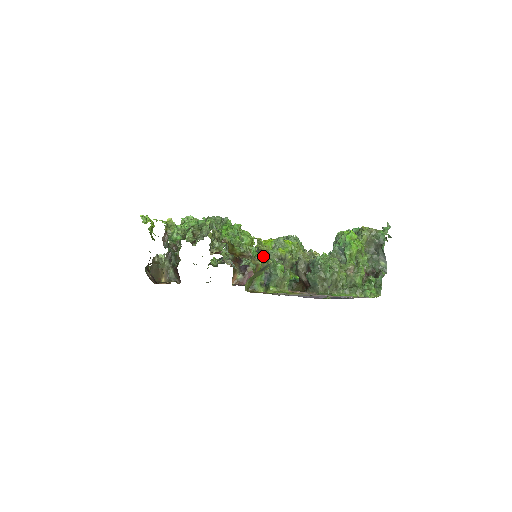
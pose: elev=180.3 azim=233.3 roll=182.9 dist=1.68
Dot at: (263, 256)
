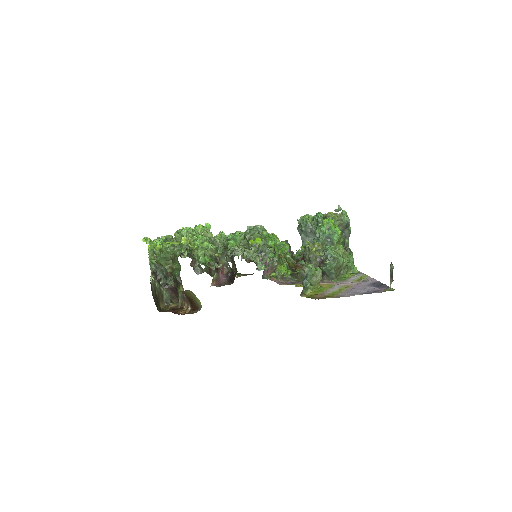
Dot at: occluded
